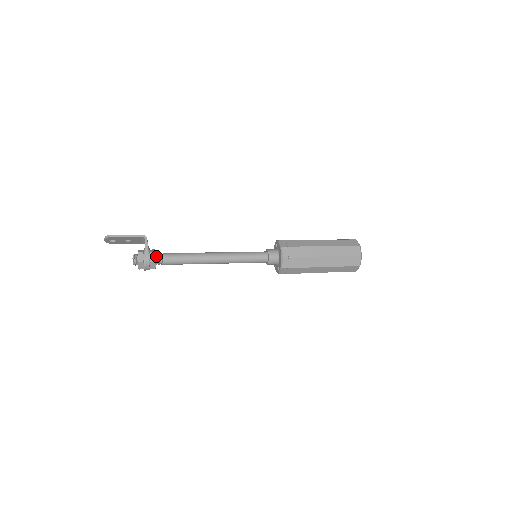
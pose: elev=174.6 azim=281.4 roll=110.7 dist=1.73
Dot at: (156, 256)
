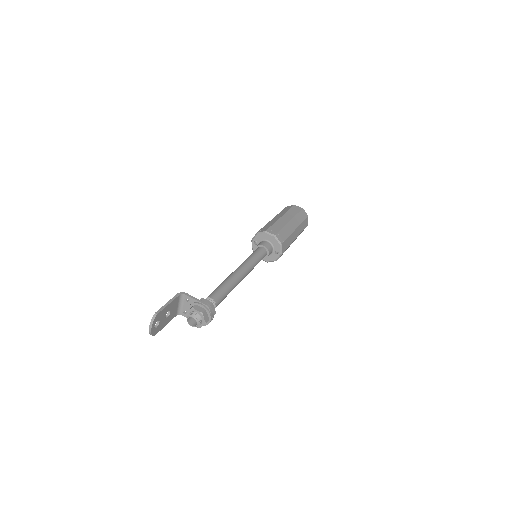
Dot at: occluded
